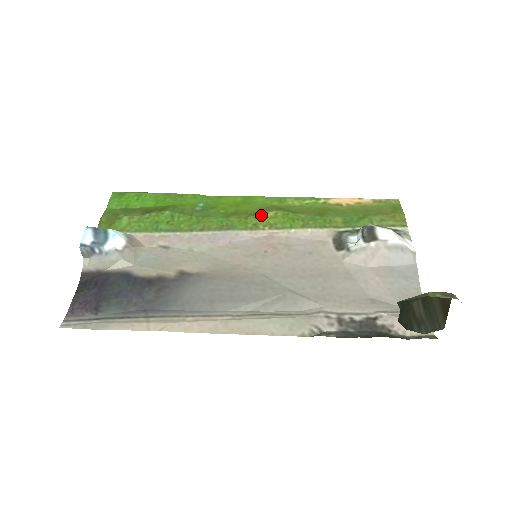
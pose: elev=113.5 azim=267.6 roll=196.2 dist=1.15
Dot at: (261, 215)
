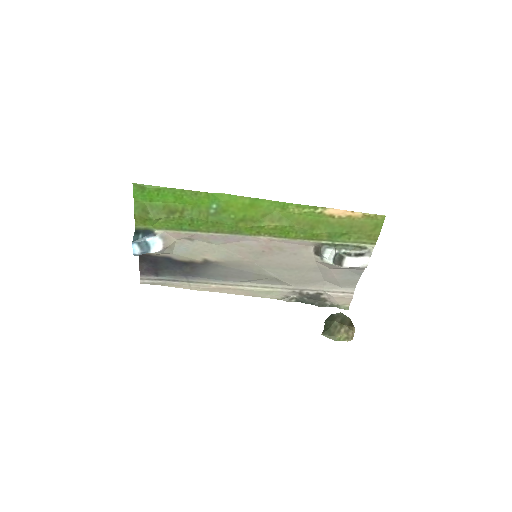
Dot at: (264, 226)
